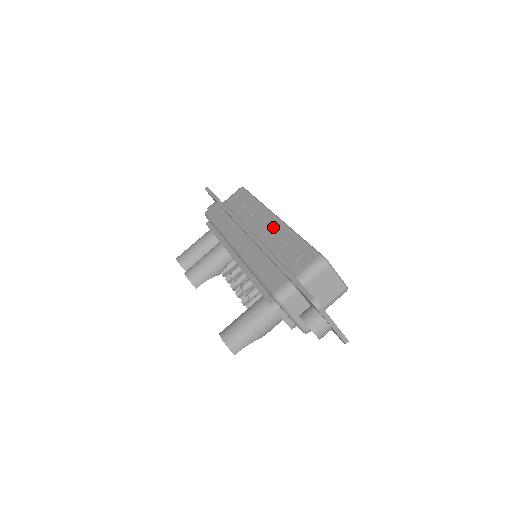
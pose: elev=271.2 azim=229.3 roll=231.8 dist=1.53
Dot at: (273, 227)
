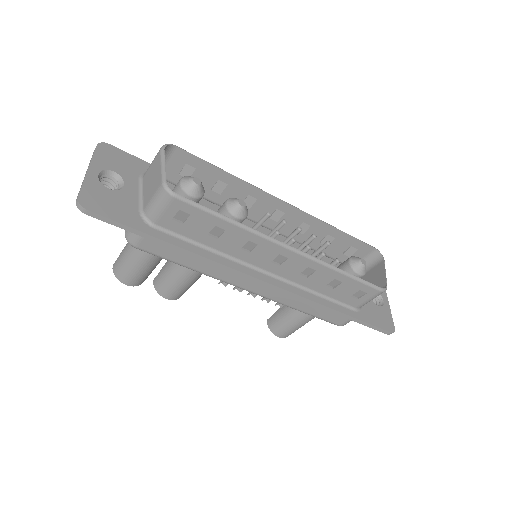
Dot at: (297, 265)
